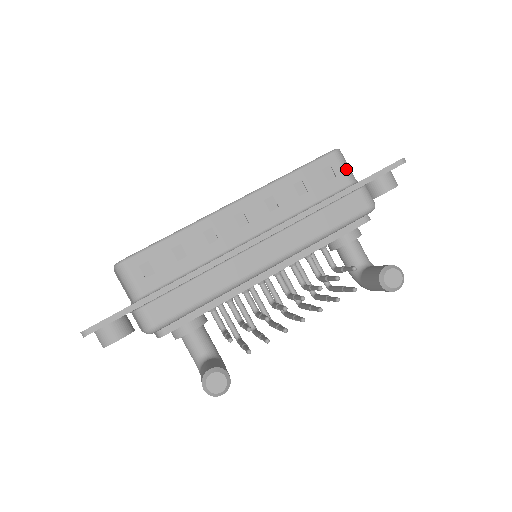
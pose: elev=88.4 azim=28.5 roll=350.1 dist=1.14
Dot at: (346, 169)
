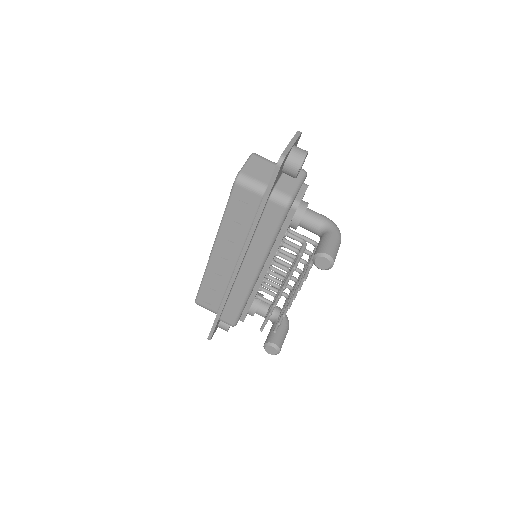
Dot at: (252, 188)
